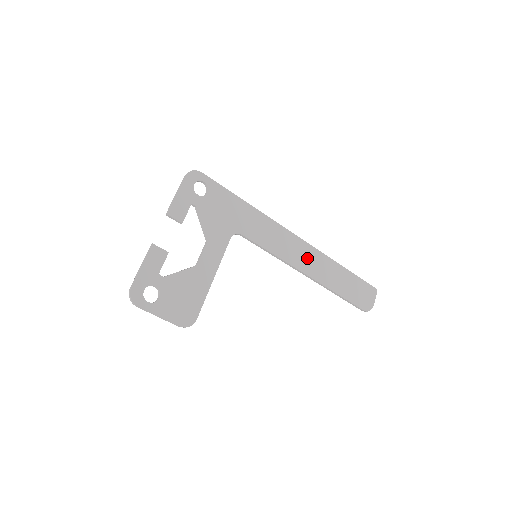
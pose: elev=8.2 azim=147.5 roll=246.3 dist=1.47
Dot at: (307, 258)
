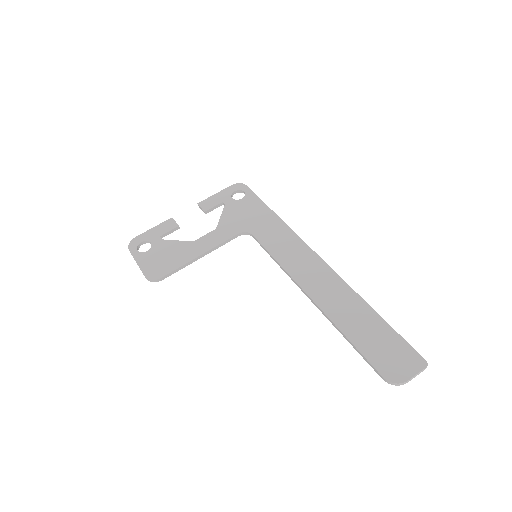
Dot at: (318, 279)
